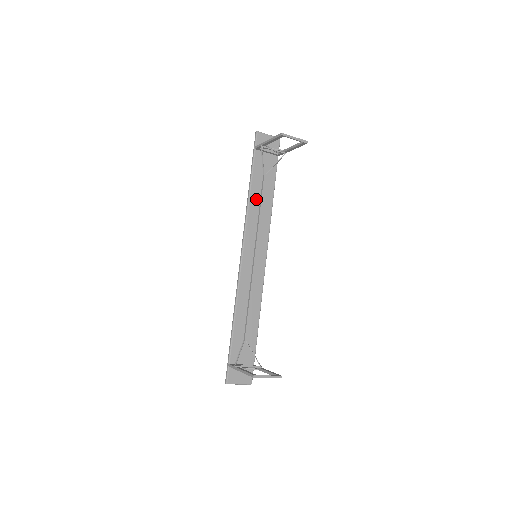
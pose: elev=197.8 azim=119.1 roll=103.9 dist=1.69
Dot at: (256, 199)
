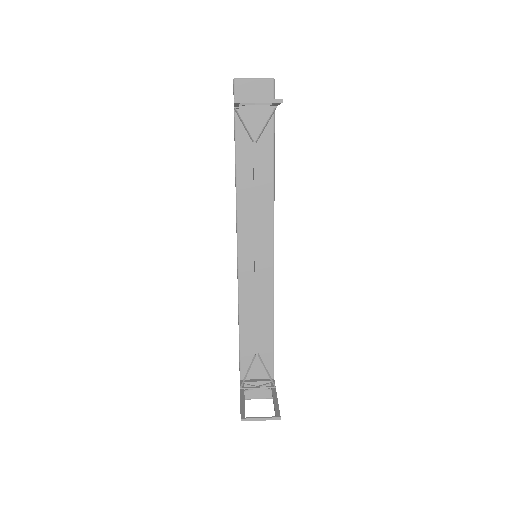
Dot at: (247, 180)
